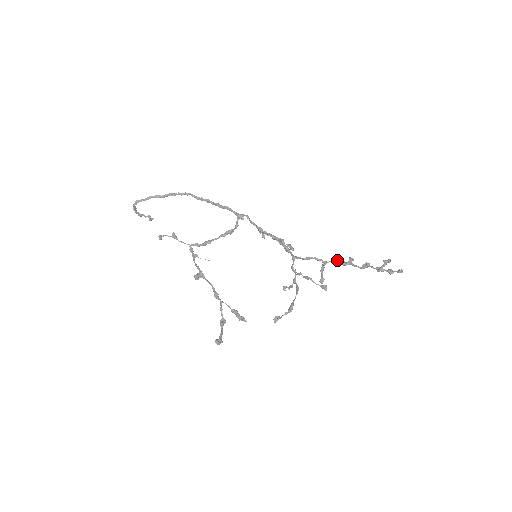
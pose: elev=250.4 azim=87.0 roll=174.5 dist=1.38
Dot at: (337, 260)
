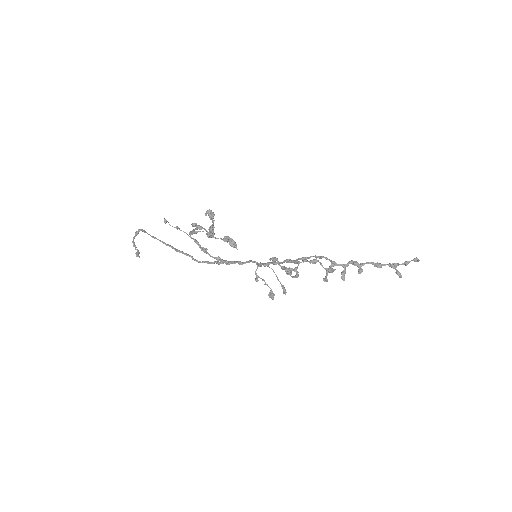
Dot at: (347, 263)
